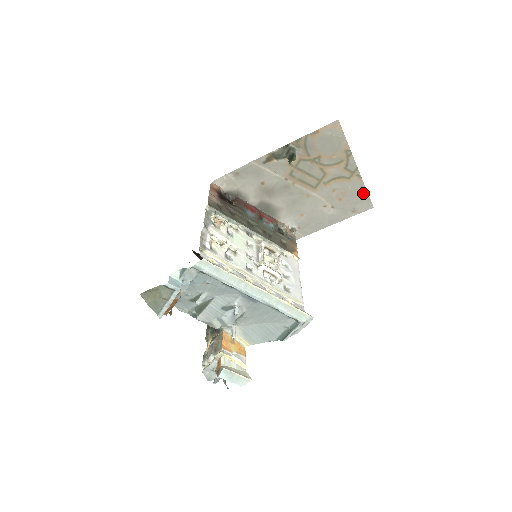
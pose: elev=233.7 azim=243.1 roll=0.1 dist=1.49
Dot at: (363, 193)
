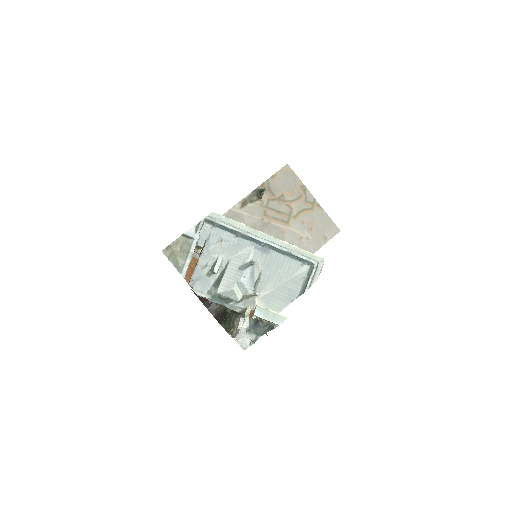
Dot at: (327, 220)
